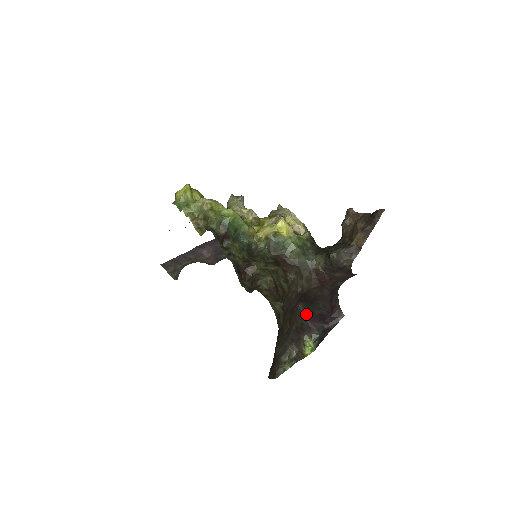
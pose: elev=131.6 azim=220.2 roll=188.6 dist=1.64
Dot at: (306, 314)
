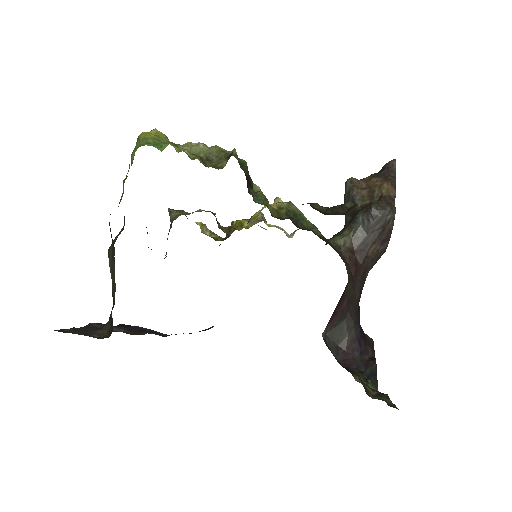
Dot at: (332, 350)
